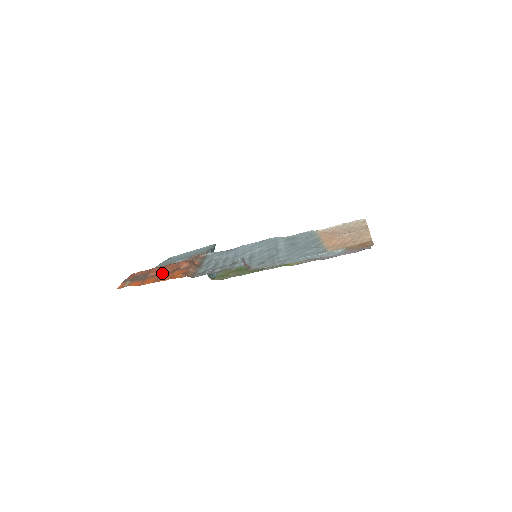
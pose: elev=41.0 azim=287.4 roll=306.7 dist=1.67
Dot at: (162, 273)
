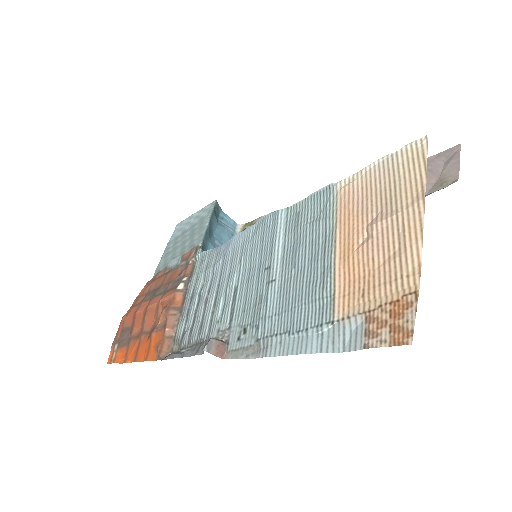
Dot at: (142, 333)
